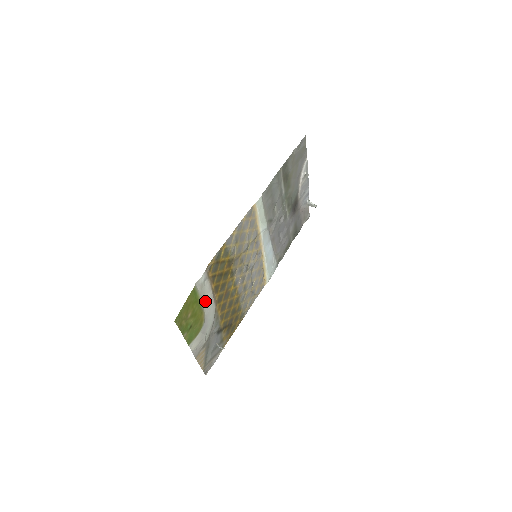
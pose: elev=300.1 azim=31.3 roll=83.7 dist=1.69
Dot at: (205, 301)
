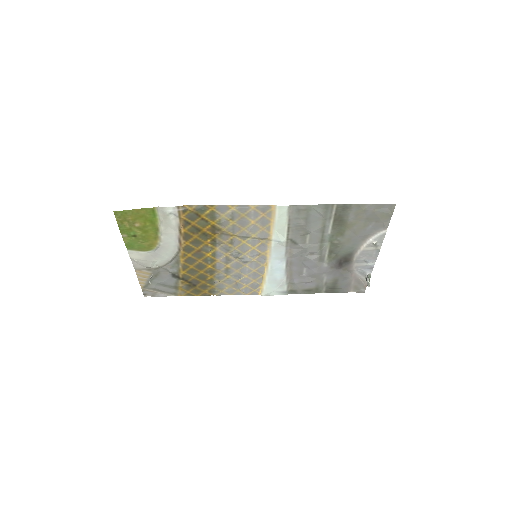
Dot at: (166, 233)
